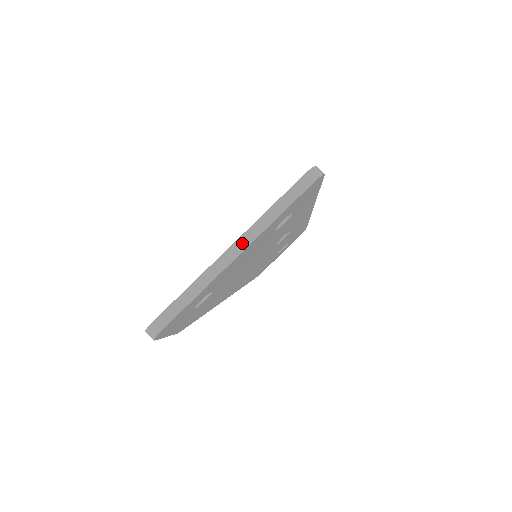
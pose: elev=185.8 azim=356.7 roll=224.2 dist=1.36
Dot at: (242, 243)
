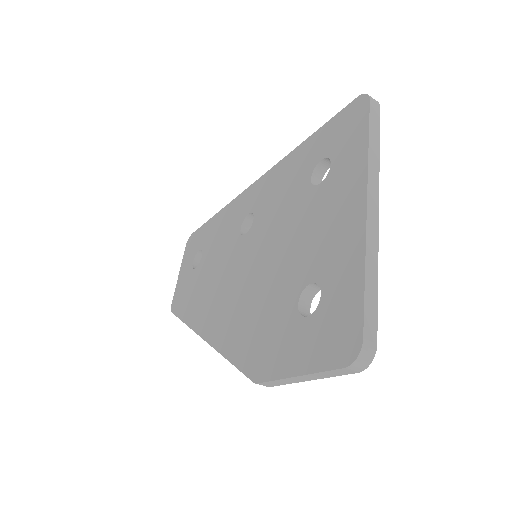
Dot at: (373, 193)
